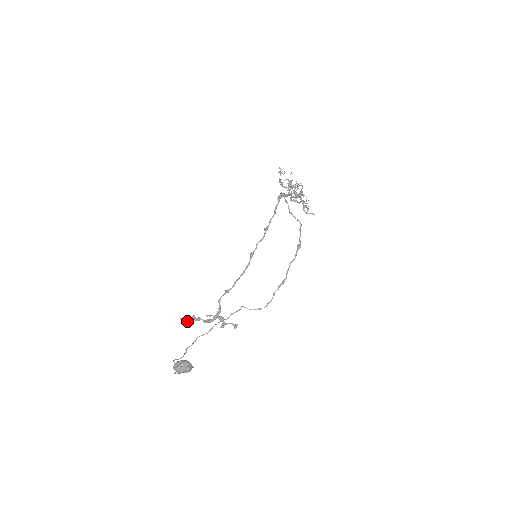
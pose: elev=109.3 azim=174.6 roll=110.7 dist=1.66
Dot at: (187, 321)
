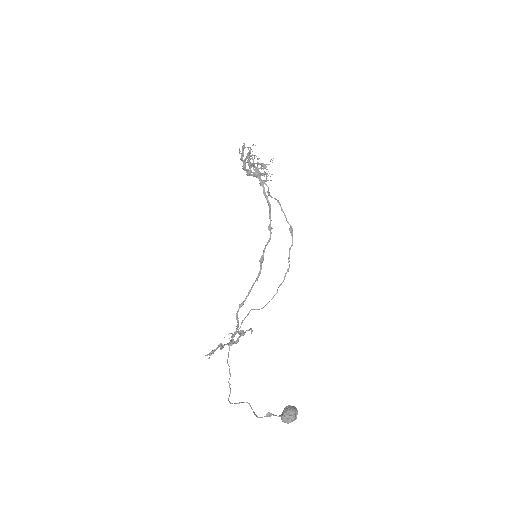
Dot at: (211, 354)
